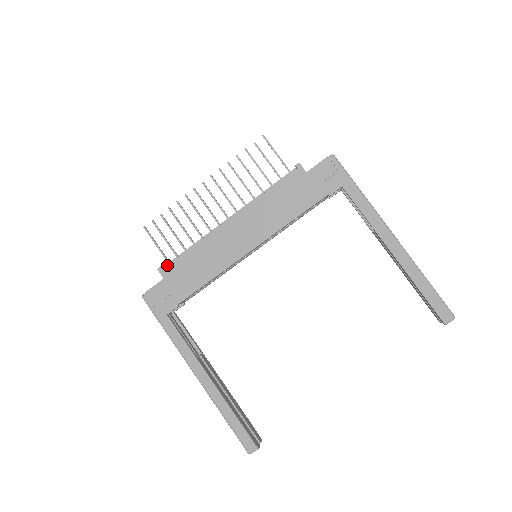
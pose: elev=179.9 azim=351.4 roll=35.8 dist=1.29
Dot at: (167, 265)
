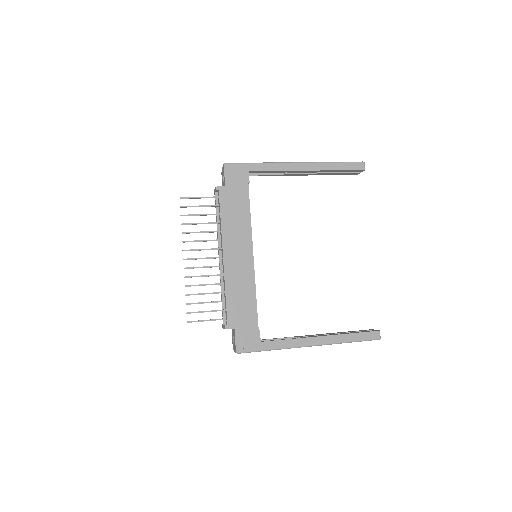
Dot at: (227, 320)
